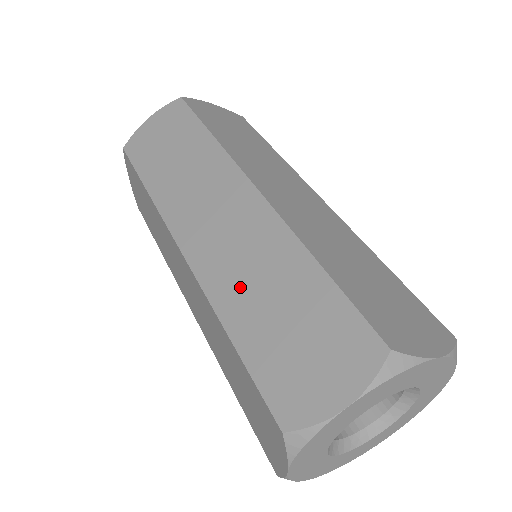
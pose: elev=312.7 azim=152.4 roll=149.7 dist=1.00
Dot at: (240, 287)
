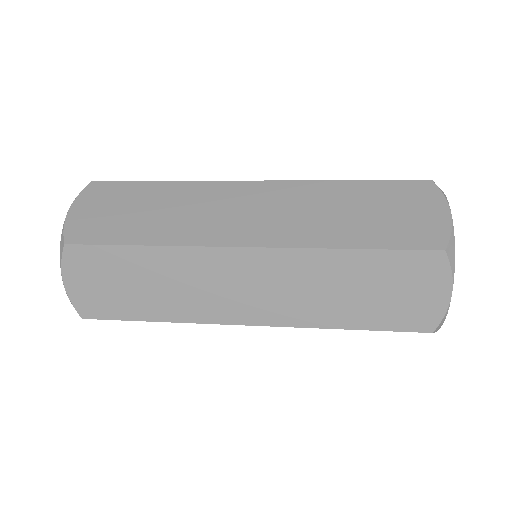
Dot at: (320, 225)
